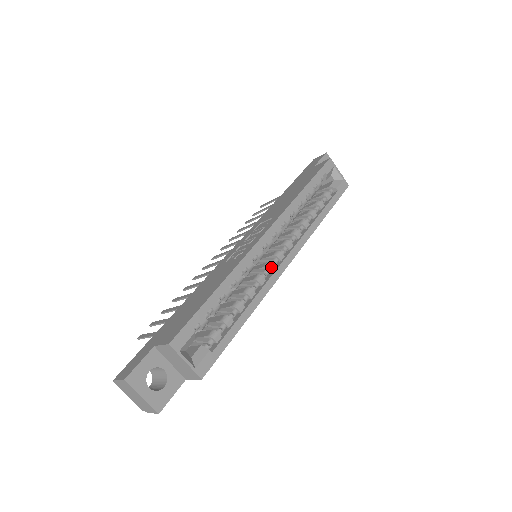
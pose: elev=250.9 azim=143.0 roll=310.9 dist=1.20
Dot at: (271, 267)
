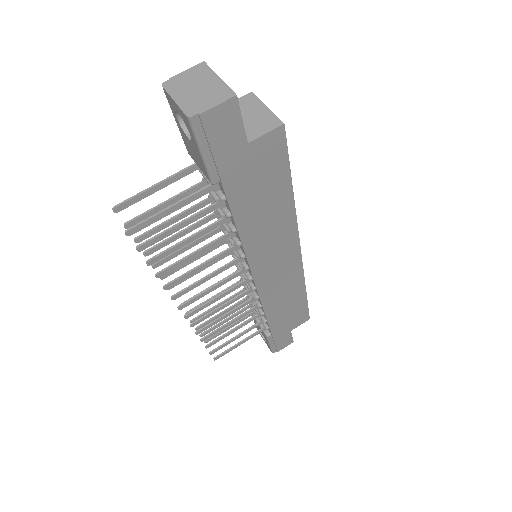
Dot at: occluded
